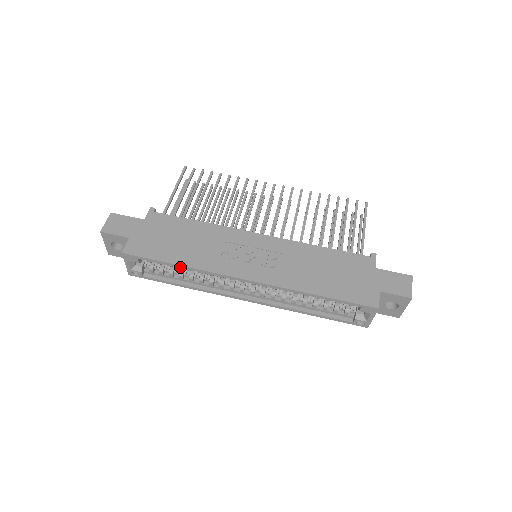
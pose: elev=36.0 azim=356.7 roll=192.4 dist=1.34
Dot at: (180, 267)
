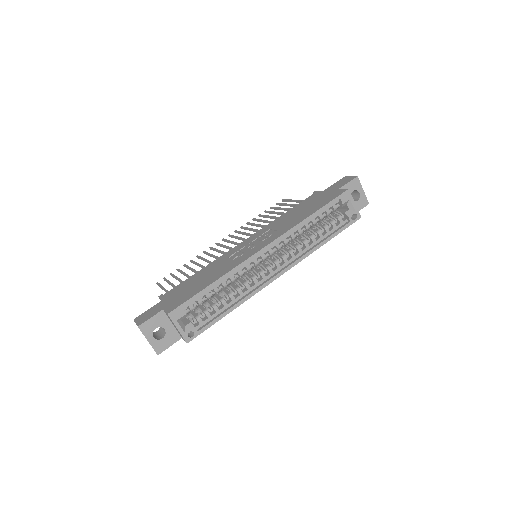
Dot at: (216, 284)
